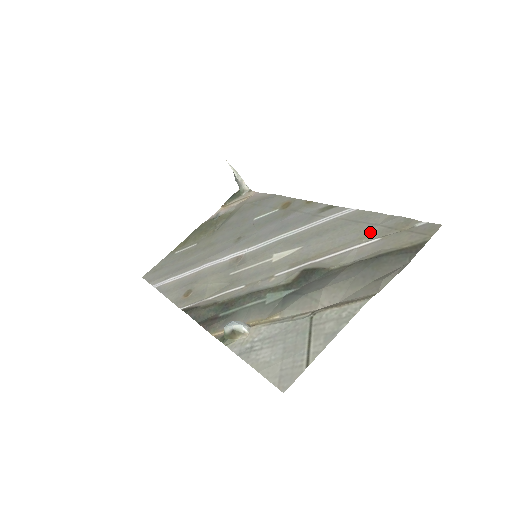
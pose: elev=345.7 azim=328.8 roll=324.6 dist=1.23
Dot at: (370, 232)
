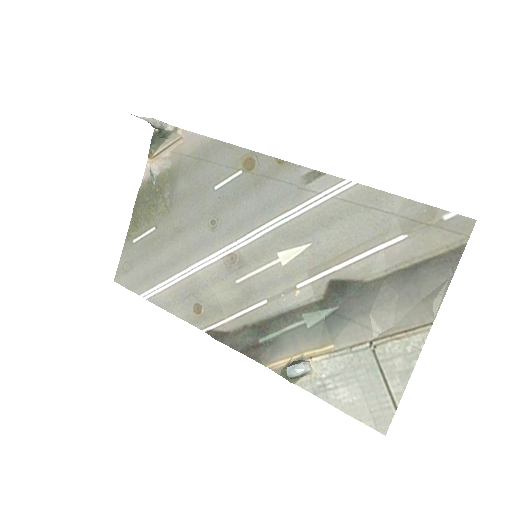
Dot at: (390, 226)
